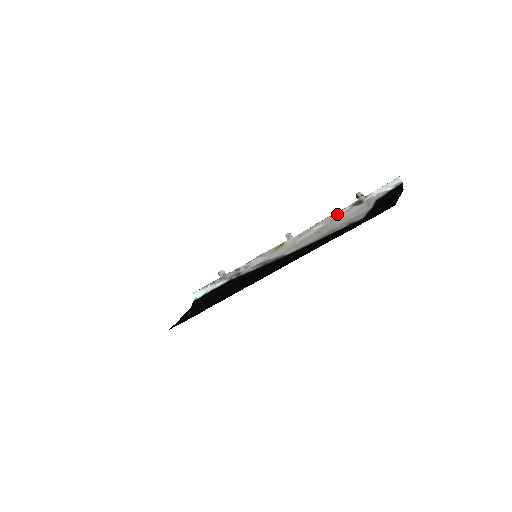
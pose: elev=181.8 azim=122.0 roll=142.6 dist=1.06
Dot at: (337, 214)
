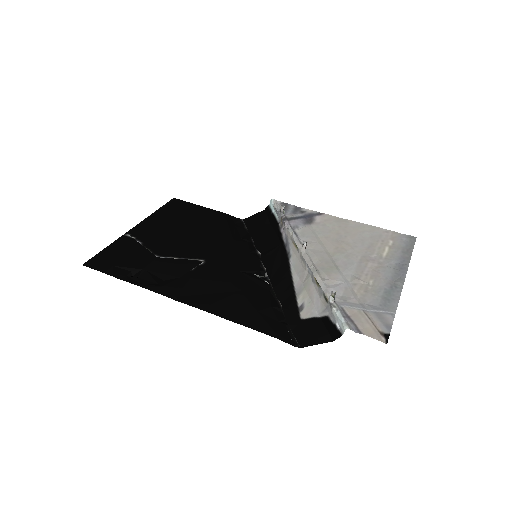
Dot at: (317, 283)
